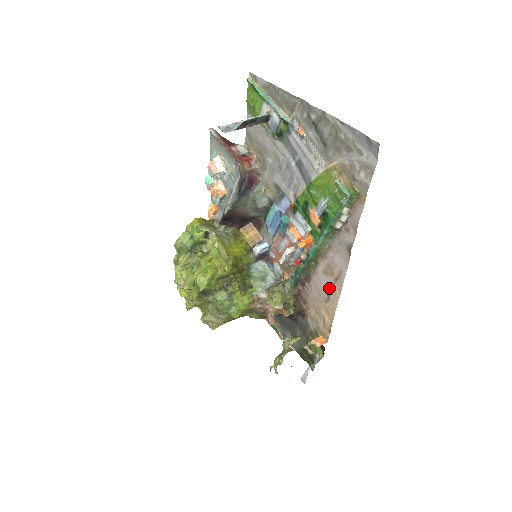
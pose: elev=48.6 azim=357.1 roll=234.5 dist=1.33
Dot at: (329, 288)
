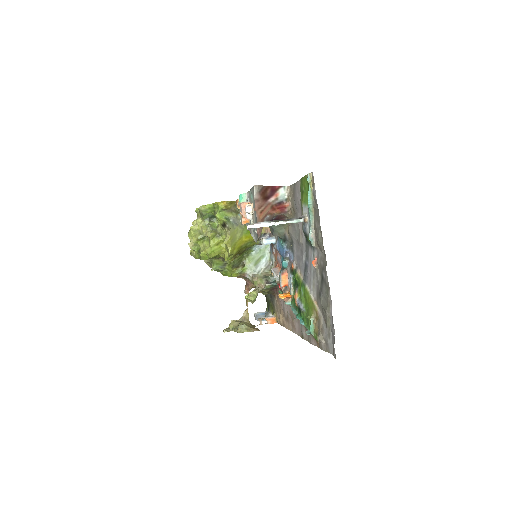
Dot at: (288, 318)
